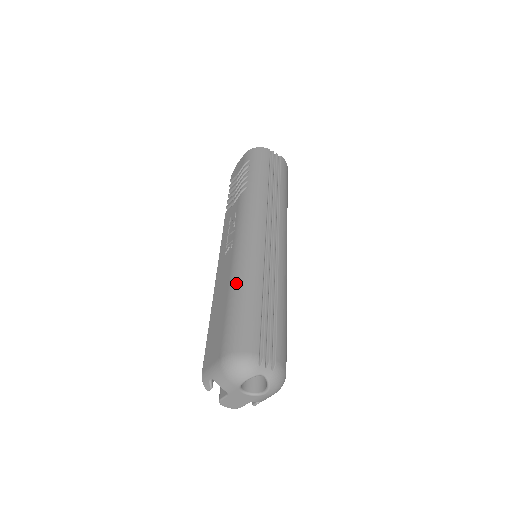
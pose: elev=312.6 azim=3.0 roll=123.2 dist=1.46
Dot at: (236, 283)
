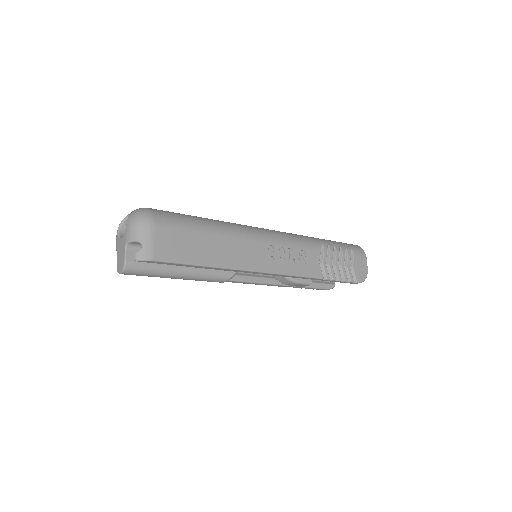
Dot at: occluded
